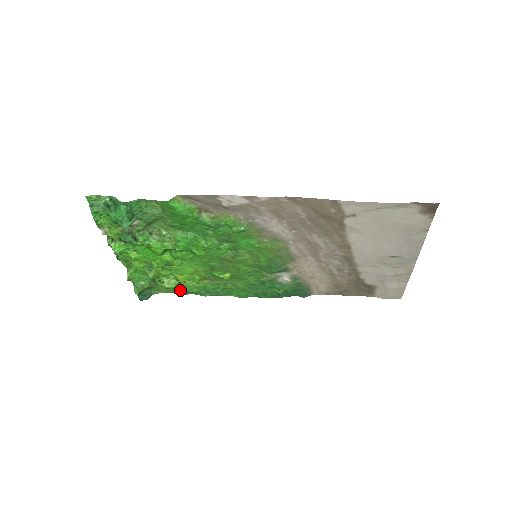
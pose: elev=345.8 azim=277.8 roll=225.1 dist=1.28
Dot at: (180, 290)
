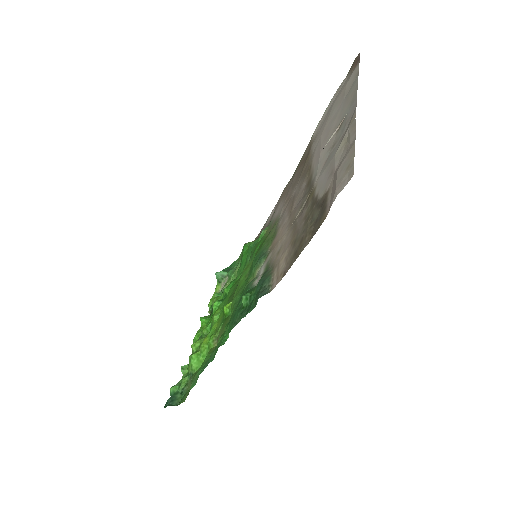
Dot at: occluded
